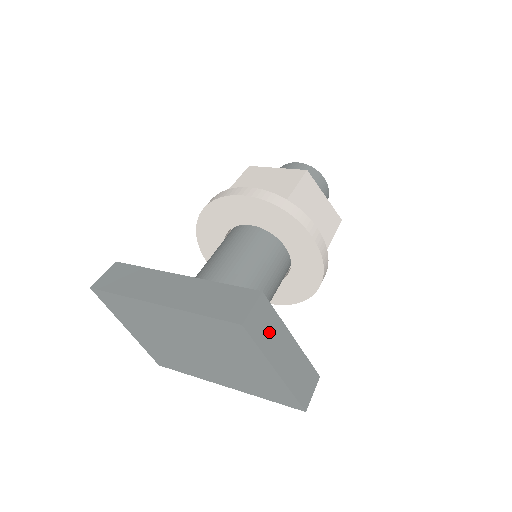
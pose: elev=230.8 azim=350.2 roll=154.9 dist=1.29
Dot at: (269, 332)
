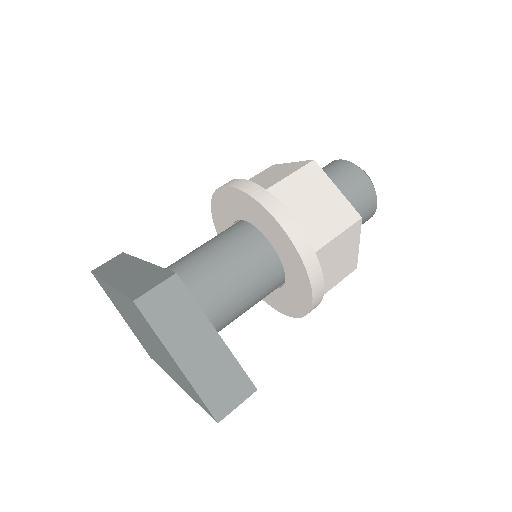
Dot at: (176, 317)
